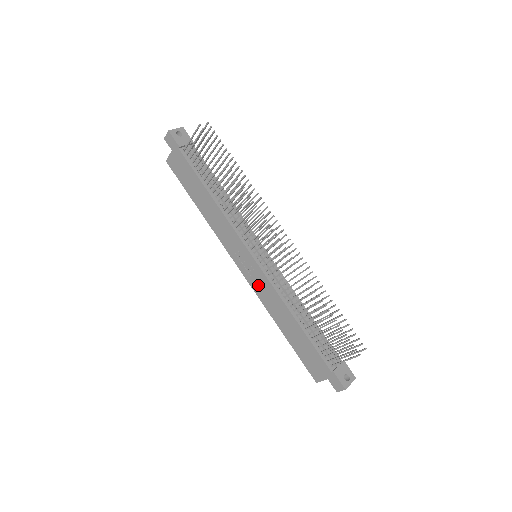
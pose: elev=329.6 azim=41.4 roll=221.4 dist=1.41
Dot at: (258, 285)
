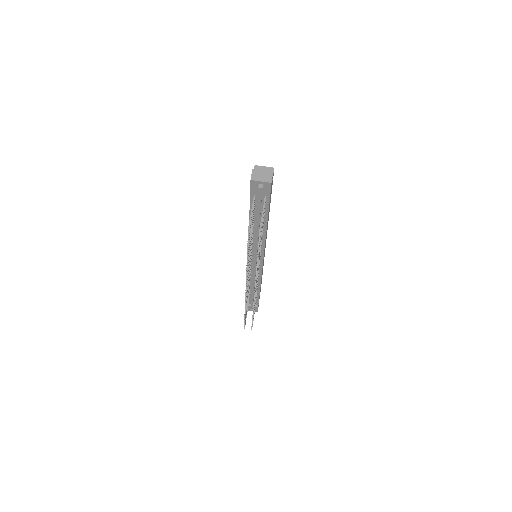
Dot at: occluded
